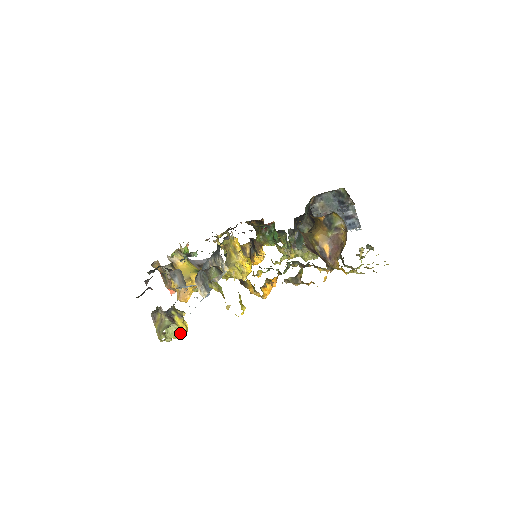
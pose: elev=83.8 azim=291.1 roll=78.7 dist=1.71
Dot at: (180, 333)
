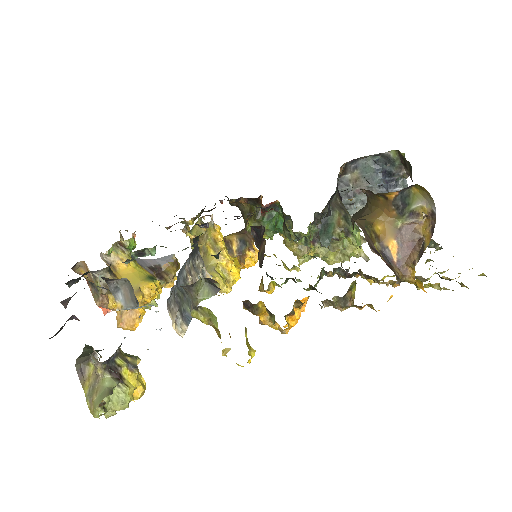
Dot at: (132, 400)
